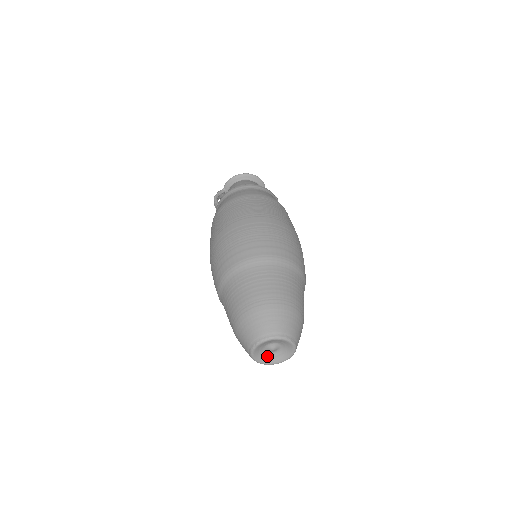
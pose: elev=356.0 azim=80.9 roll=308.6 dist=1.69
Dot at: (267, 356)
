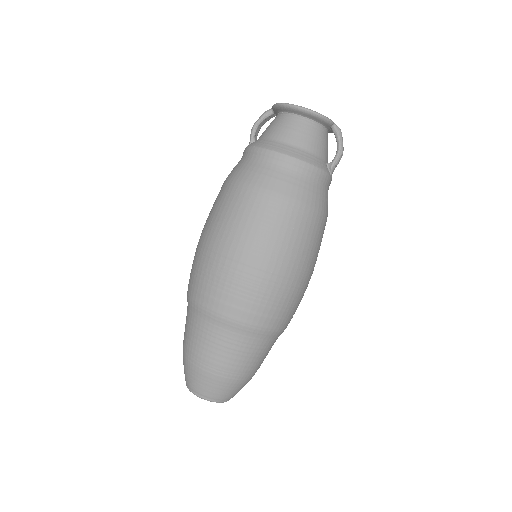
Dot at: occluded
